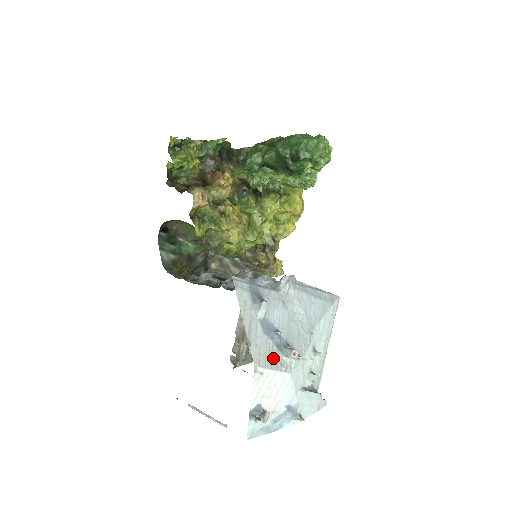
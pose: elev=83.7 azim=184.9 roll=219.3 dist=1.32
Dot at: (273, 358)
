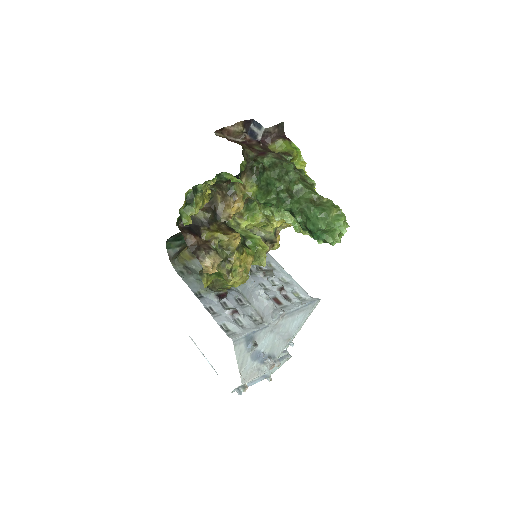
Dot at: (256, 371)
